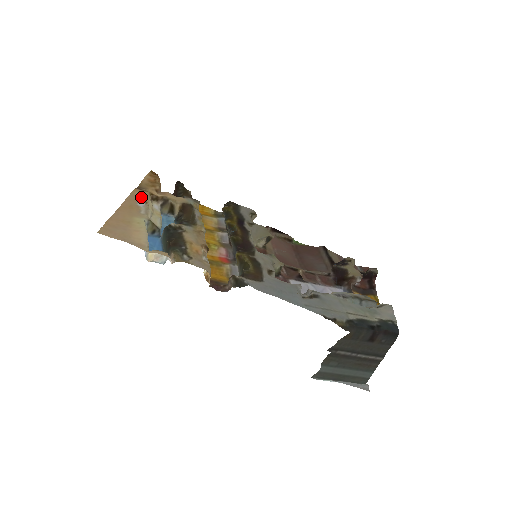
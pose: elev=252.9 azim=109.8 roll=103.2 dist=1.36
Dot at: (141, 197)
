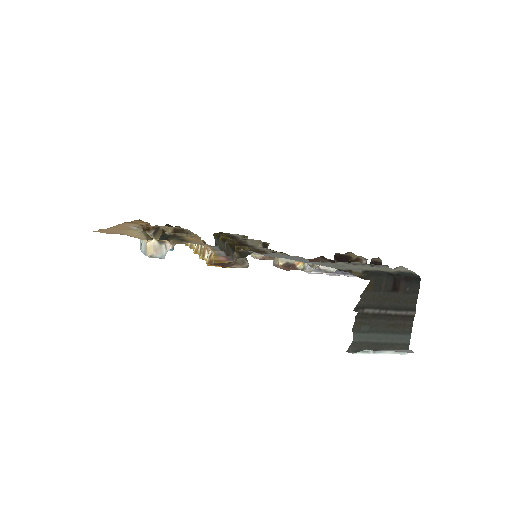
Dot at: (132, 225)
